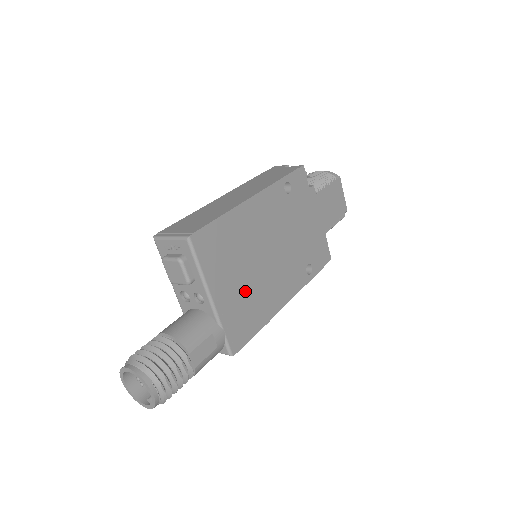
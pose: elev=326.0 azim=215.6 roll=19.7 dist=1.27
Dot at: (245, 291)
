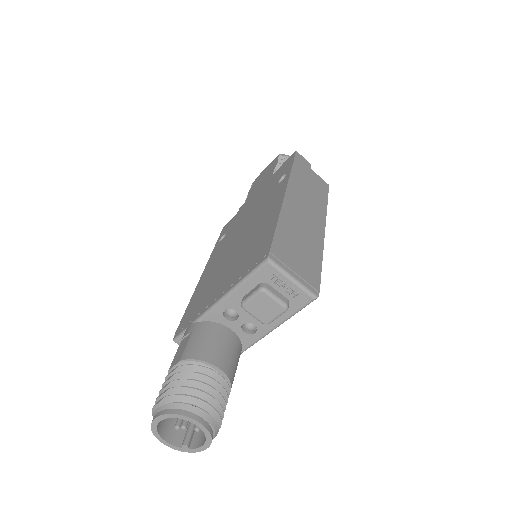
Dot at: occluded
